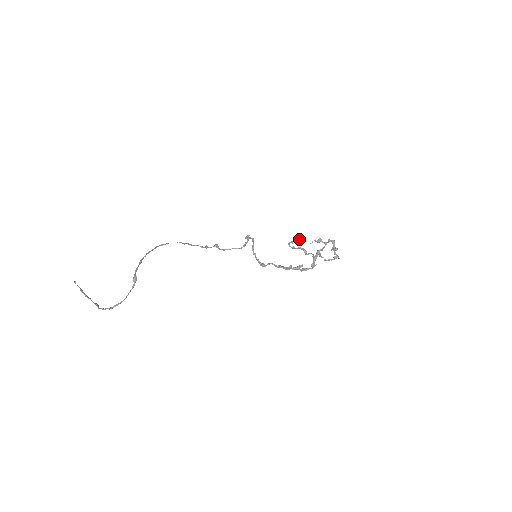
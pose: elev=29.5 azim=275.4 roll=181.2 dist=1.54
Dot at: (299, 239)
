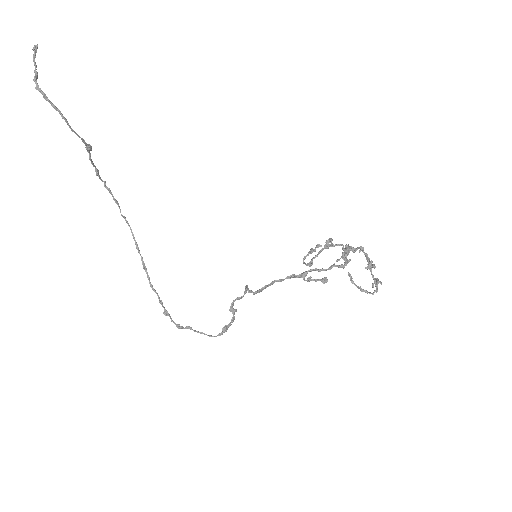
Dot at: (319, 245)
